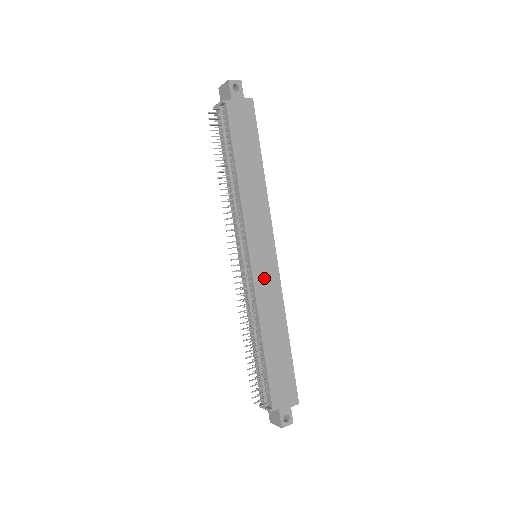
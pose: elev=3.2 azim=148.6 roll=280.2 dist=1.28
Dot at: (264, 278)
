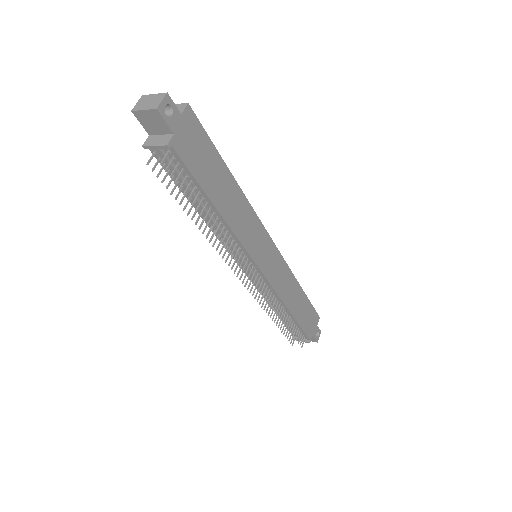
Dot at: (274, 271)
